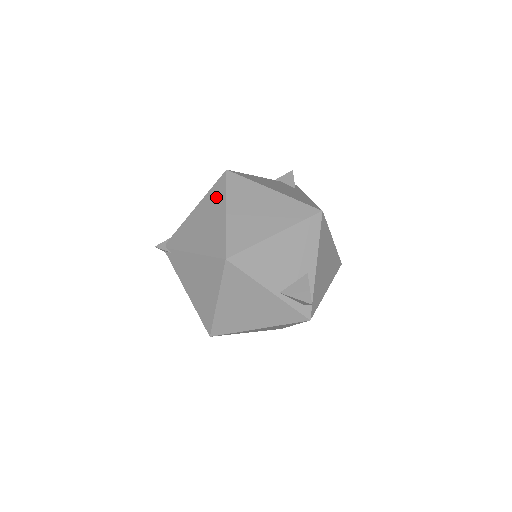
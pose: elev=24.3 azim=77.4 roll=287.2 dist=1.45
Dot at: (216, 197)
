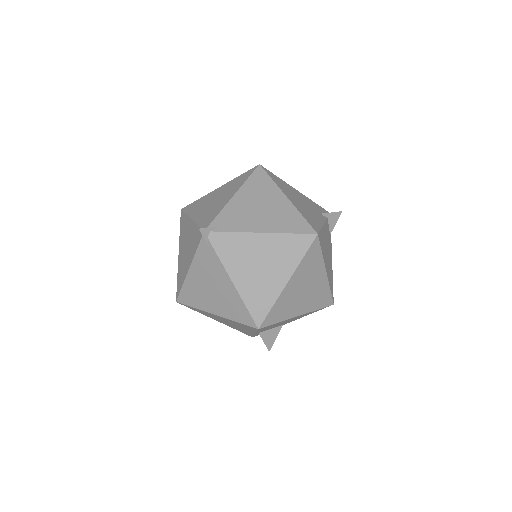
Dot at: (290, 253)
